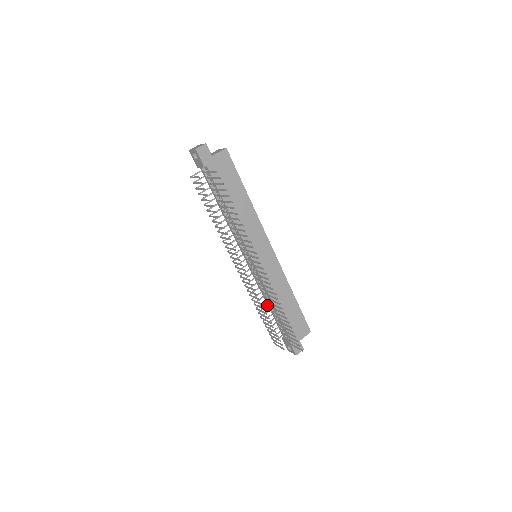
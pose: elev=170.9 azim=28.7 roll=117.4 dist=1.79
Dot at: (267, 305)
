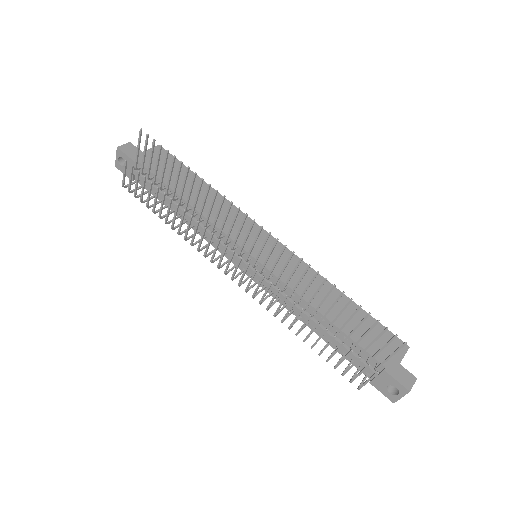
Dot at: occluded
